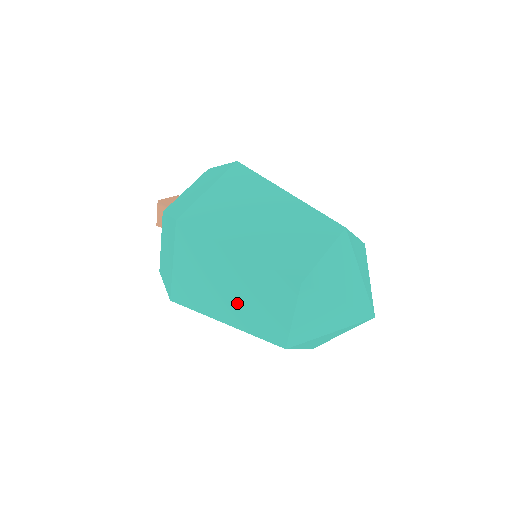
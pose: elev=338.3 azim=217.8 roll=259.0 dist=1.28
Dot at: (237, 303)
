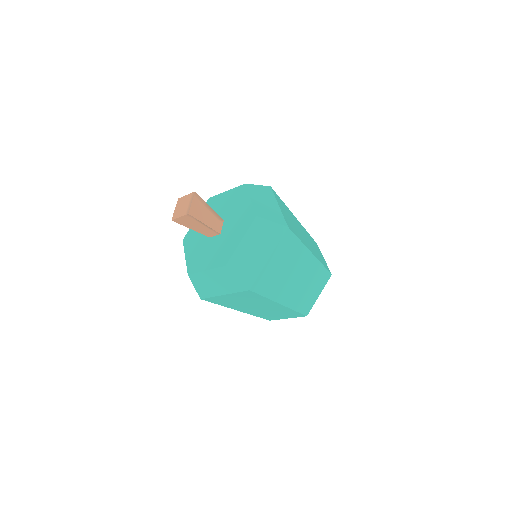
Dot at: (257, 310)
